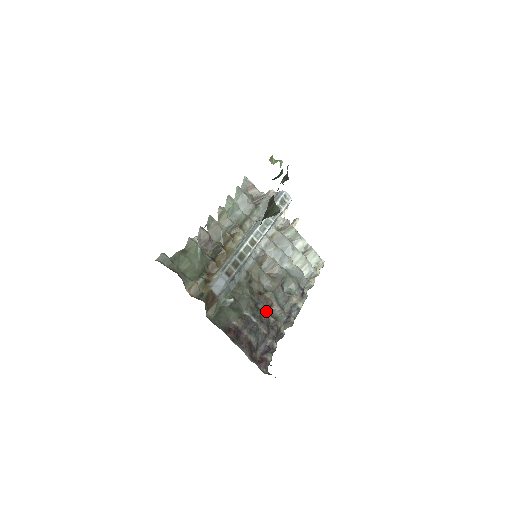
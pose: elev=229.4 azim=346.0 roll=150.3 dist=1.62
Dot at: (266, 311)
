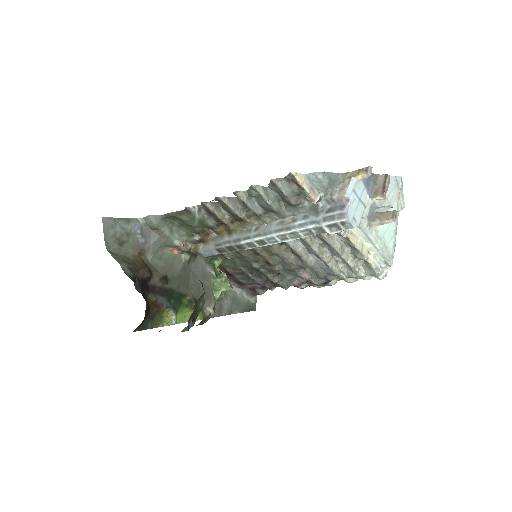
Dot at: (270, 274)
